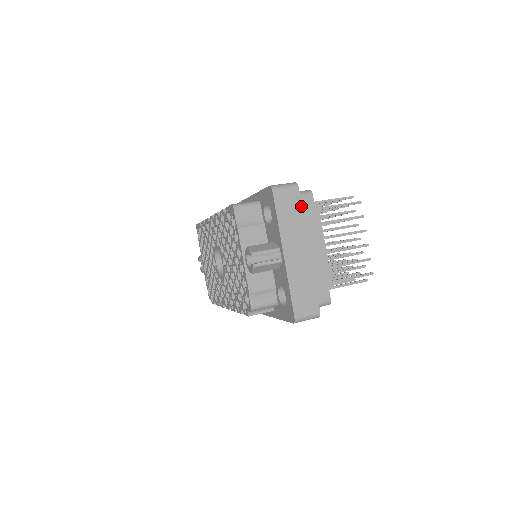
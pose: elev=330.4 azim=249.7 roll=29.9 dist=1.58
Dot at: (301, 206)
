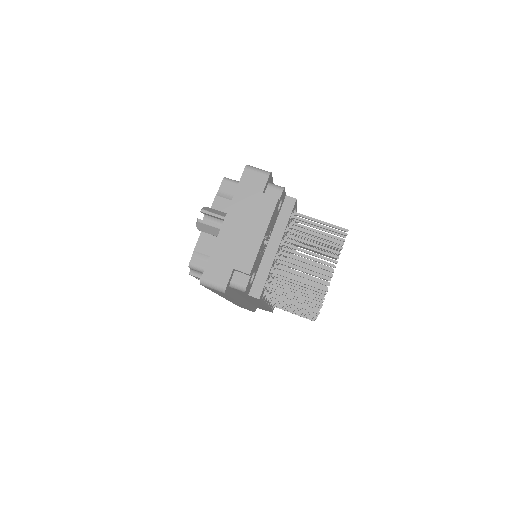
Dot at: (262, 192)
